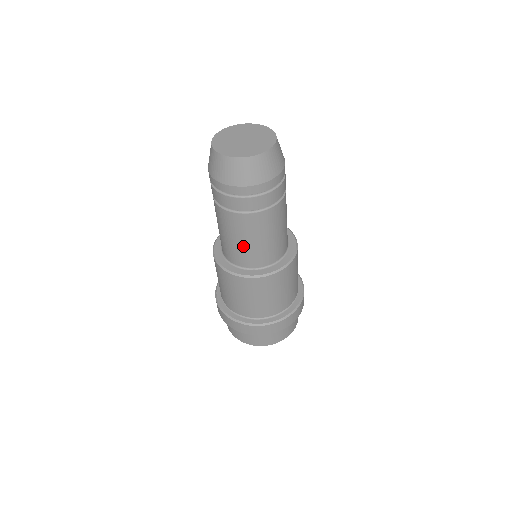
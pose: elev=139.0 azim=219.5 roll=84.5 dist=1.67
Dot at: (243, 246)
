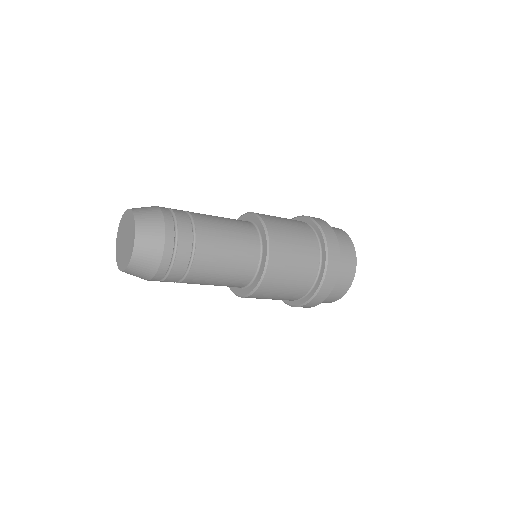
Dot at: occluded
